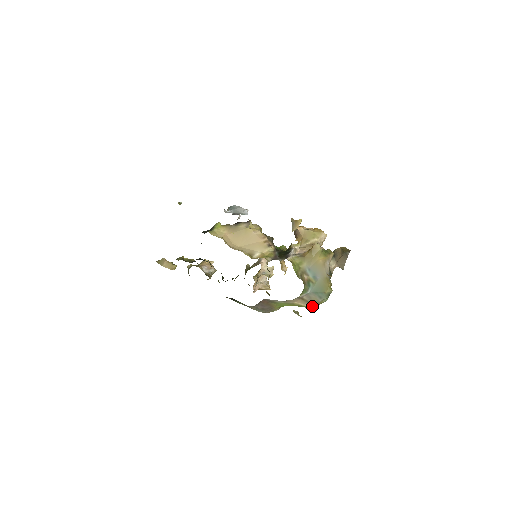
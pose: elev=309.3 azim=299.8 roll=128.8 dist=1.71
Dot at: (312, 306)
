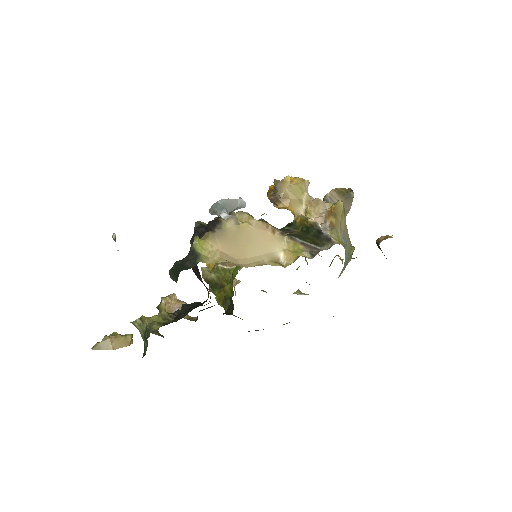
Dot at: occluded
